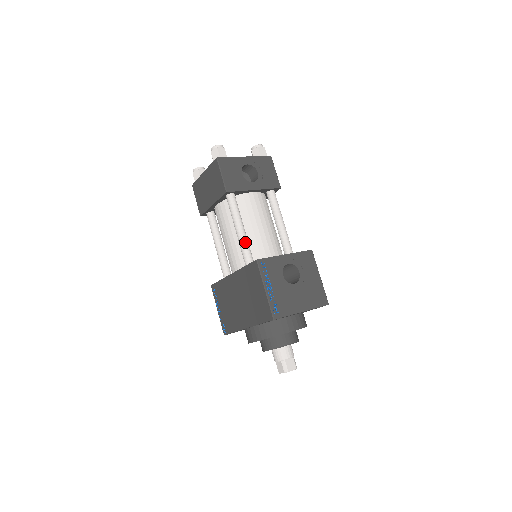
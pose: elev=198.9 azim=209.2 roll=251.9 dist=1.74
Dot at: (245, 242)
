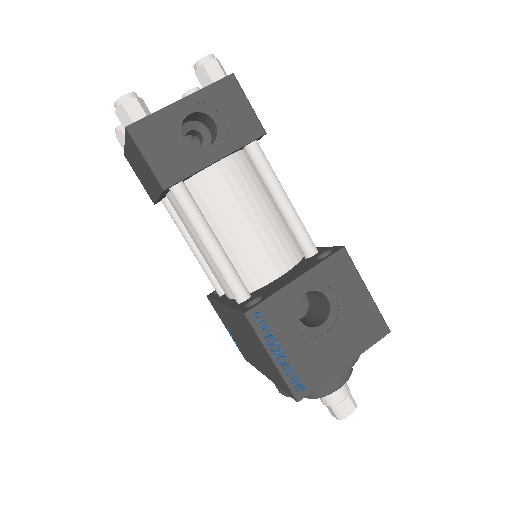
Dot at: (223, 266)
